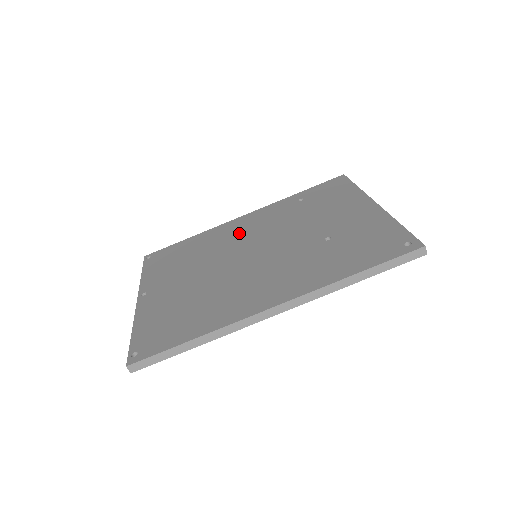
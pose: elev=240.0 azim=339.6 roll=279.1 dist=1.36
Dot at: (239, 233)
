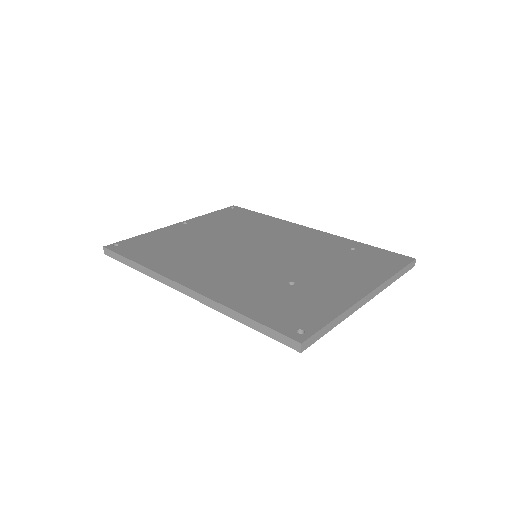
Dot at: (282, 235)
